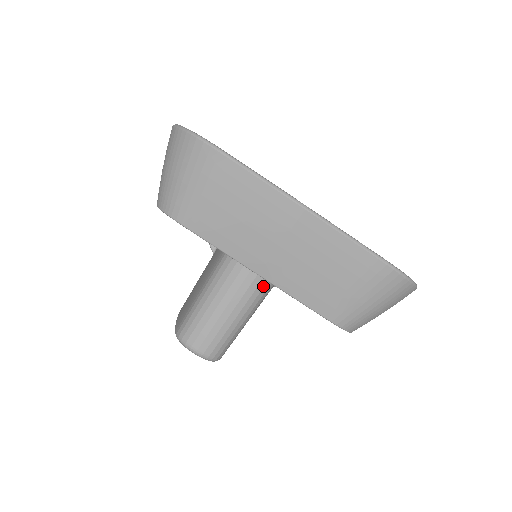
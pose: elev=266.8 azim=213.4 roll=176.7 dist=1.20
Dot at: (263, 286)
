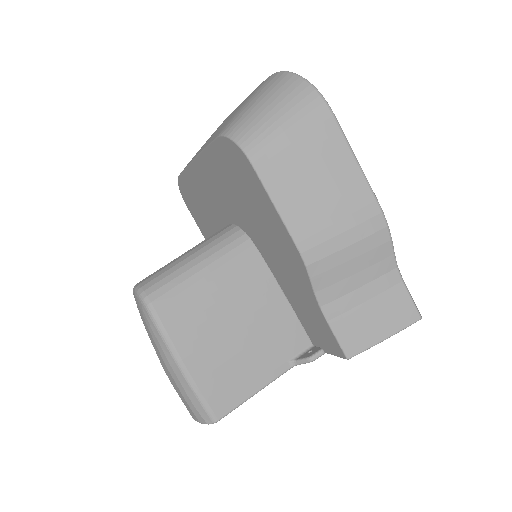
Dot at: (230, 235)
